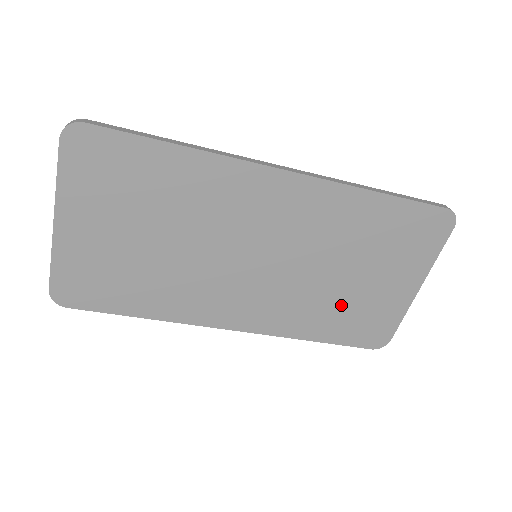
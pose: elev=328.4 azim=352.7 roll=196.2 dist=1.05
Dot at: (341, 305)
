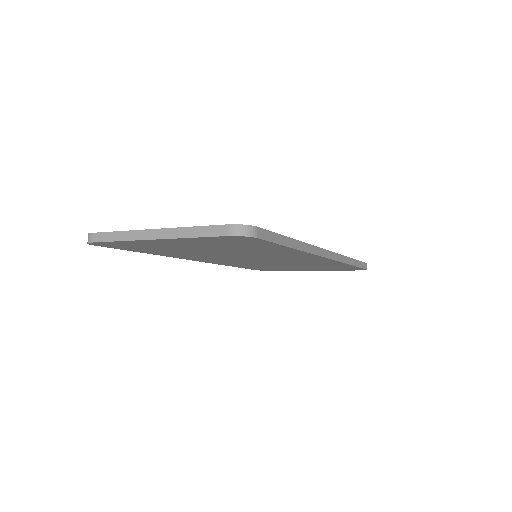
Dot at: occluded
